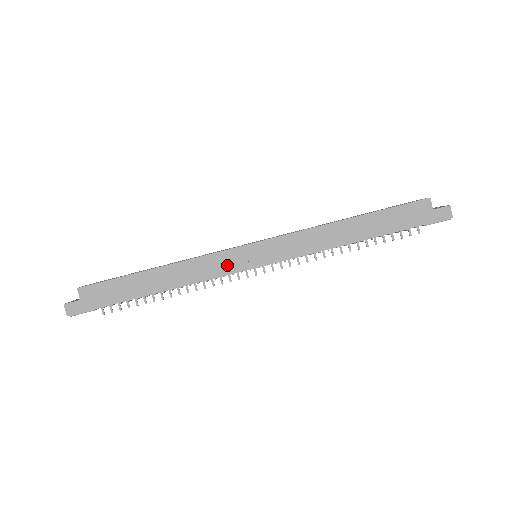
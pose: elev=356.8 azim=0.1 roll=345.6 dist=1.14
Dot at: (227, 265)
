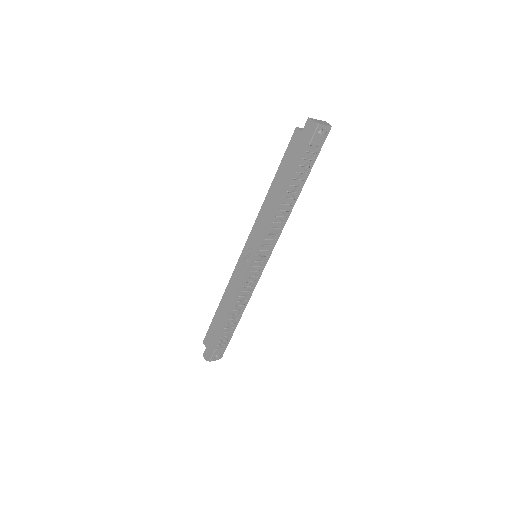
Dot at: (240, 274)
